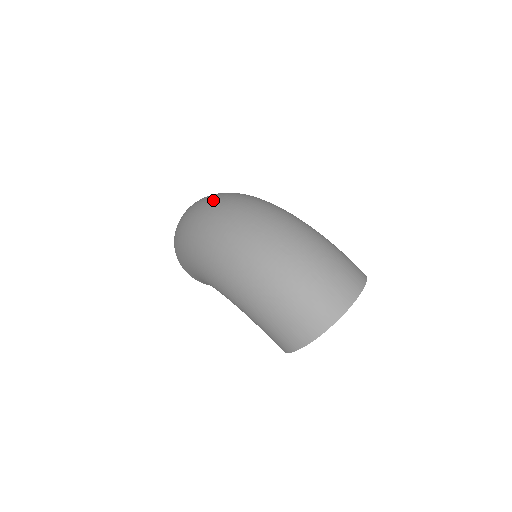
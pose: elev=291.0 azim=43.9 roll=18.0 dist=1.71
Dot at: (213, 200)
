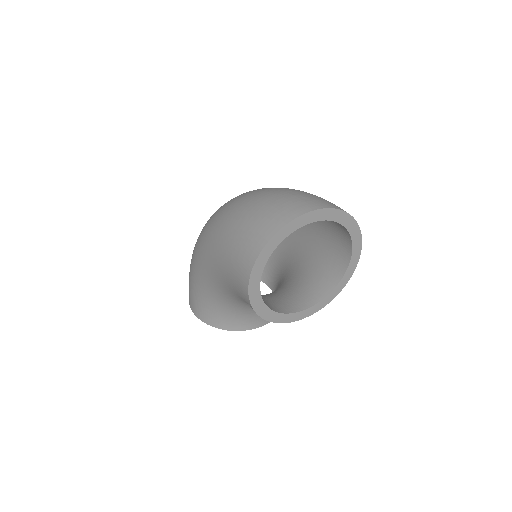
Dot at: occluded
